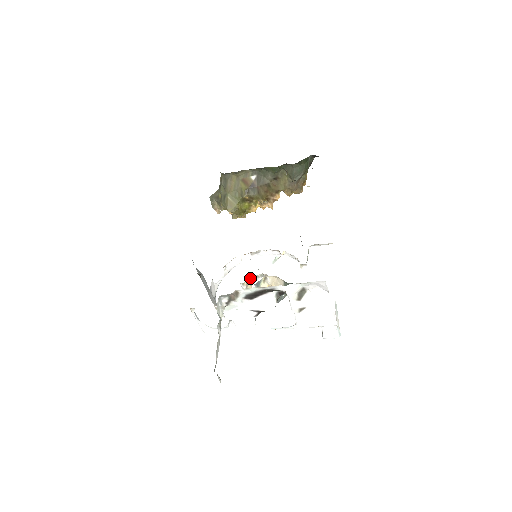
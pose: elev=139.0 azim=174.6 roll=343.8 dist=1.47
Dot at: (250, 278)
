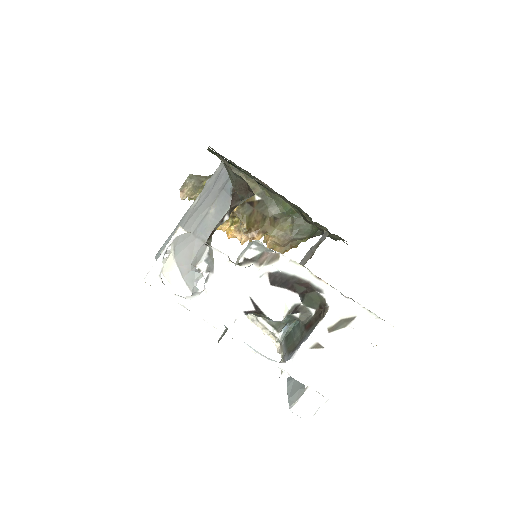
Dot at: occluded
